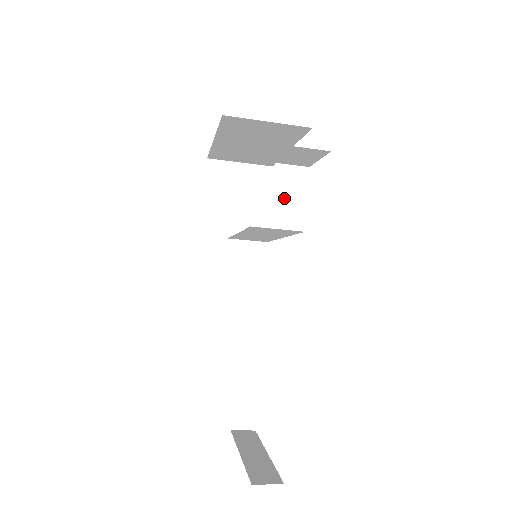
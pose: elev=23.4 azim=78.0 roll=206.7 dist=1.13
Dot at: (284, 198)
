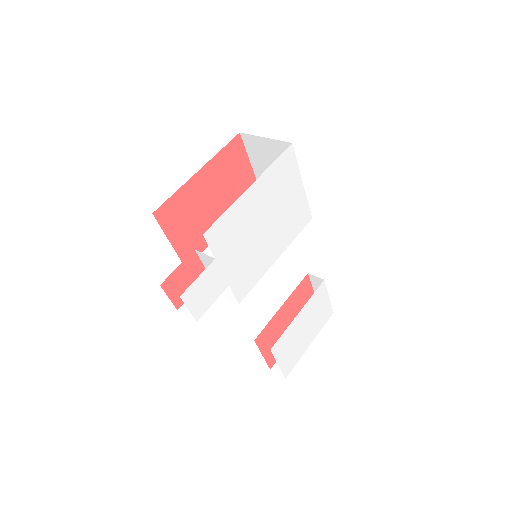
Dot at: occluded
